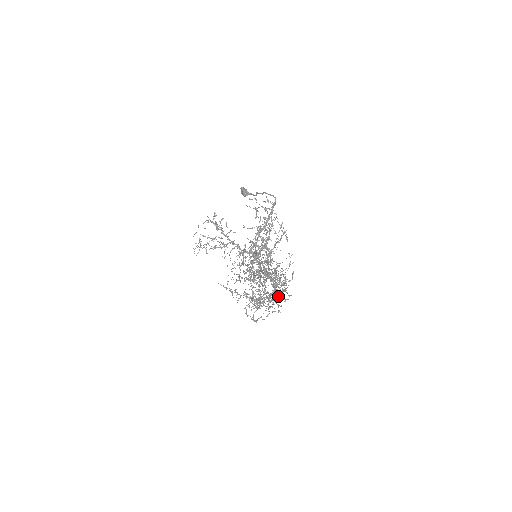
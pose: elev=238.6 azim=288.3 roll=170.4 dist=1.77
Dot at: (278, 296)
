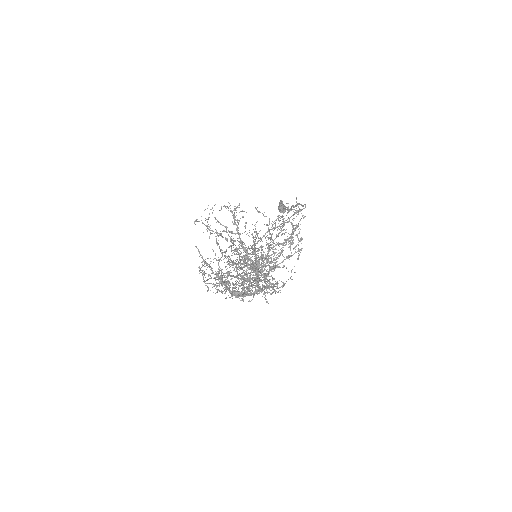
Dot at: occluded
